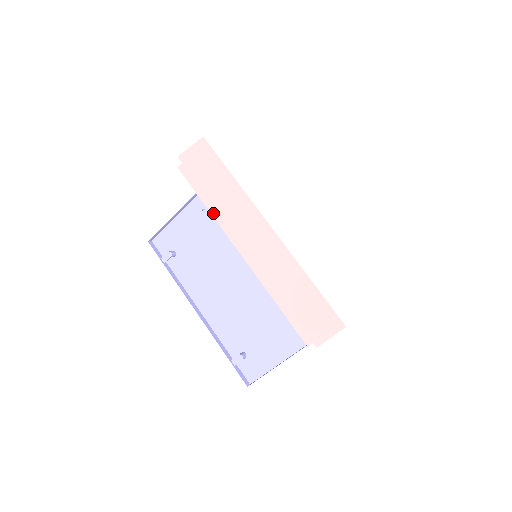
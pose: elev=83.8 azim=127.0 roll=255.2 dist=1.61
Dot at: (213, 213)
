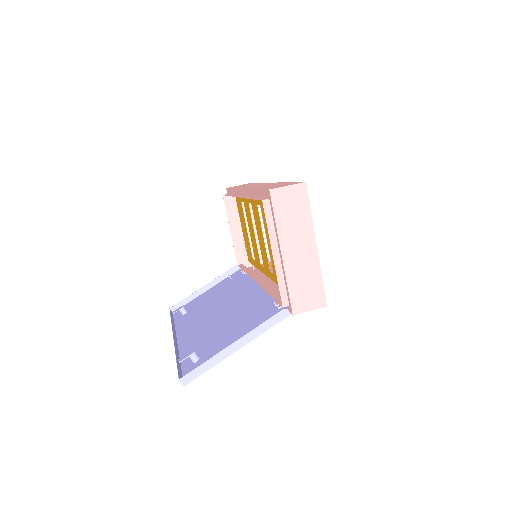
Dot at: occluded
